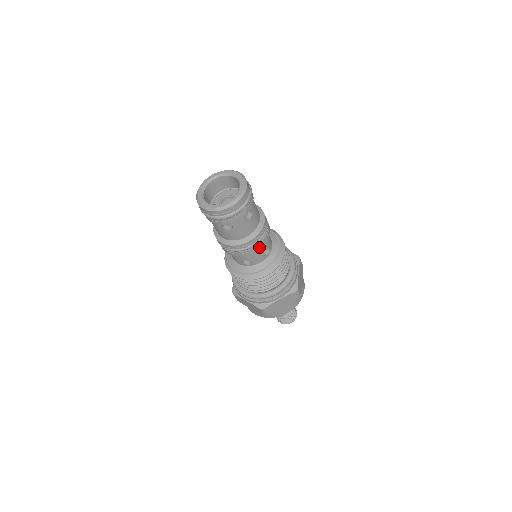
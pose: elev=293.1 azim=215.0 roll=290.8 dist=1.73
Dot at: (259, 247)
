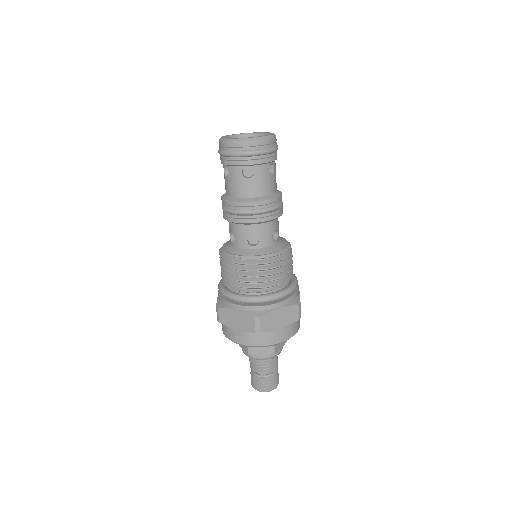
Dot at: (273, 217)
